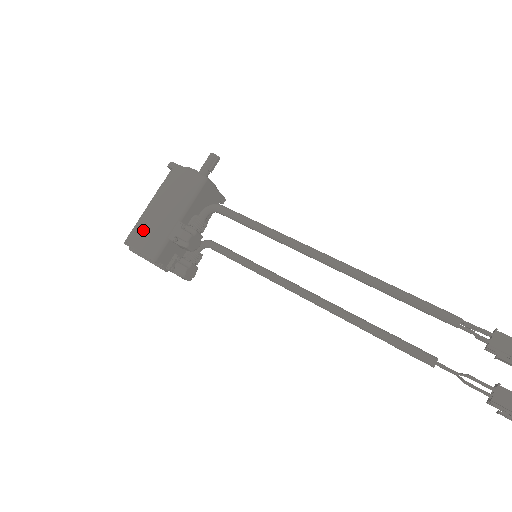
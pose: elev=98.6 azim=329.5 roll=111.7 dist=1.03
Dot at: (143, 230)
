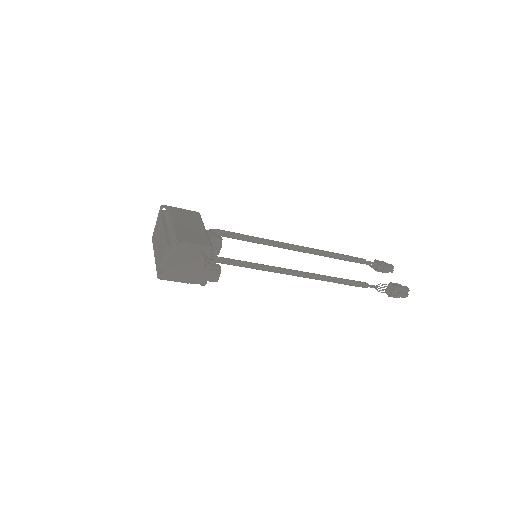
Dot at: (184, 234)
